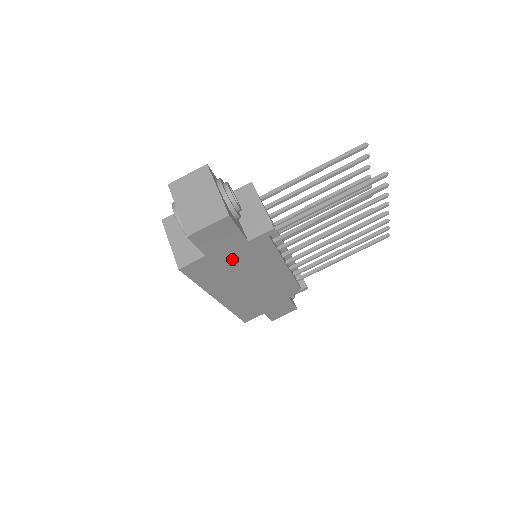
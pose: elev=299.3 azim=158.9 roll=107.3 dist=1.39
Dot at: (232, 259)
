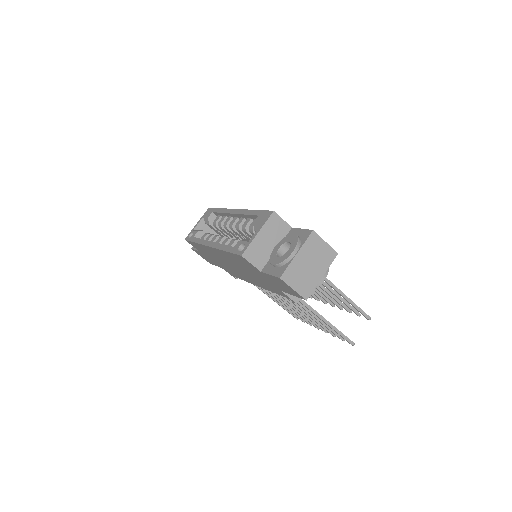
Dot at: (260, 276)
